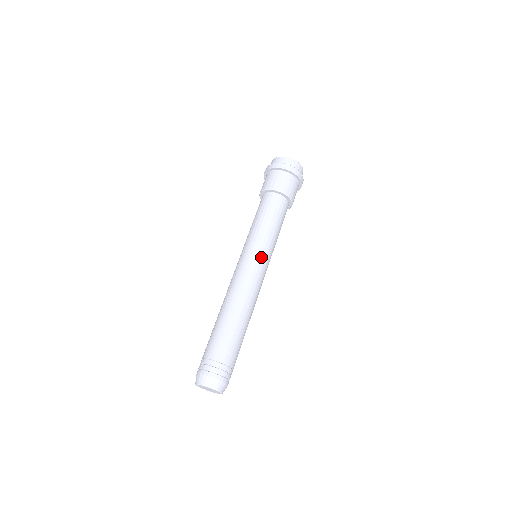
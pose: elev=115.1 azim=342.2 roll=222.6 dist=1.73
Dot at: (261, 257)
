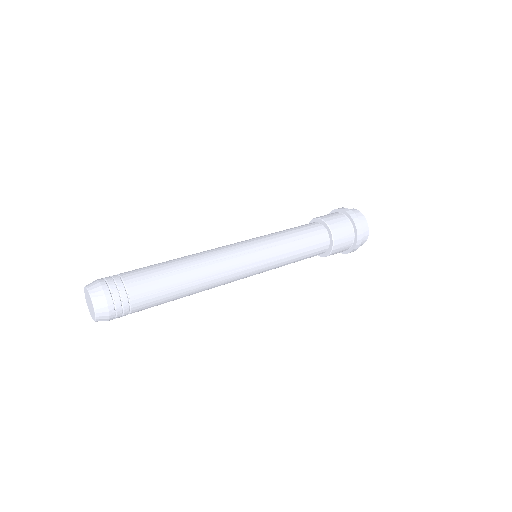
Dot at: (260, 260)
